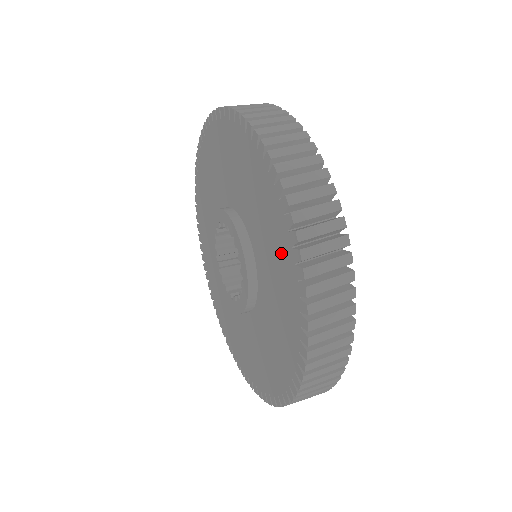
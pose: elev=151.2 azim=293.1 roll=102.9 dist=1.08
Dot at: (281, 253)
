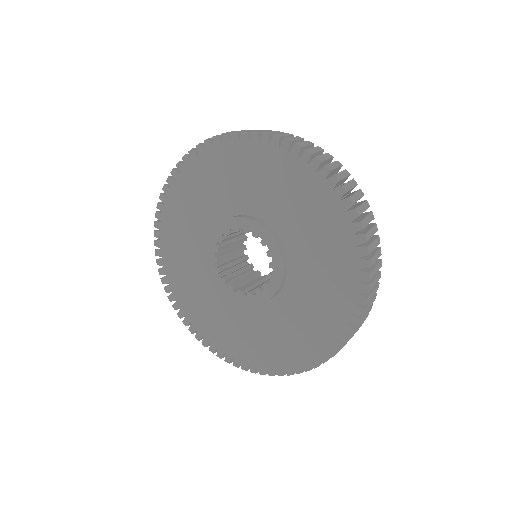
Dot at: (291, 177)
